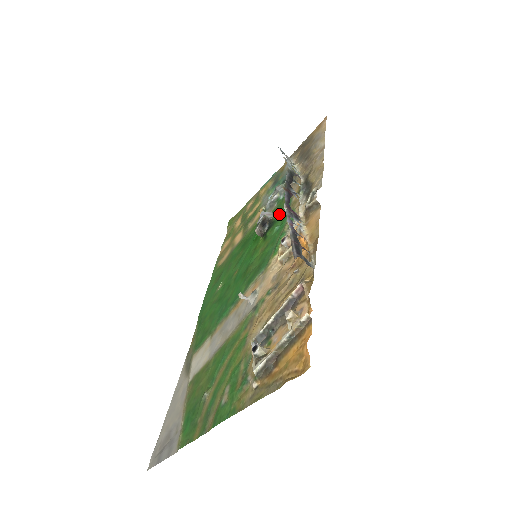
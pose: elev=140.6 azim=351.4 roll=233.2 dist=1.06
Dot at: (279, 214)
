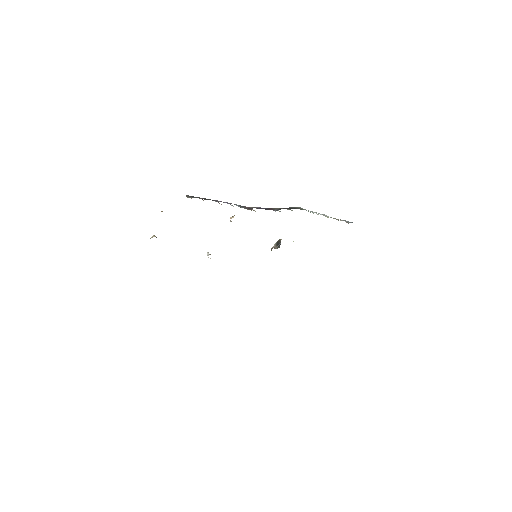
Dot at: occluded
